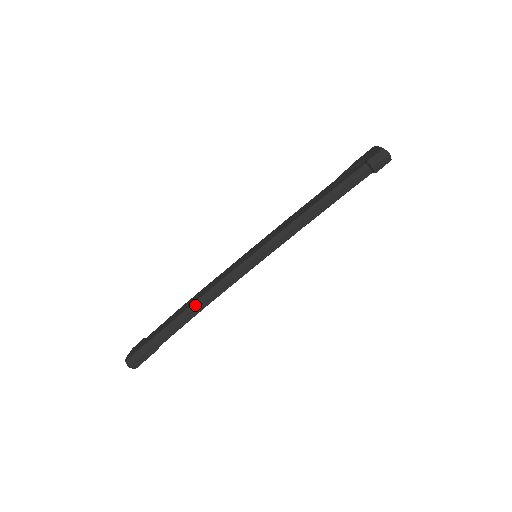
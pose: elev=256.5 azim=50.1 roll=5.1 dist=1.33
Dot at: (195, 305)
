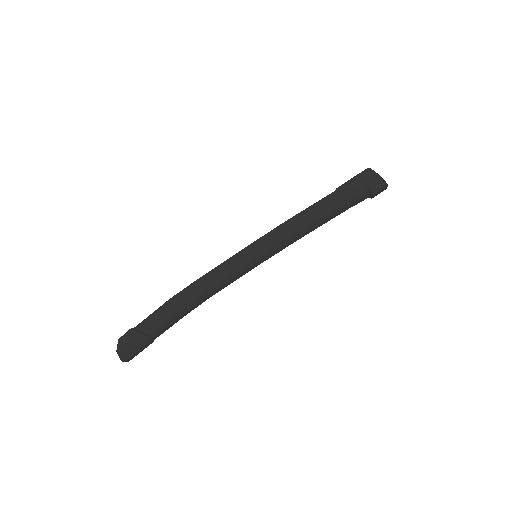
Dot at: (196, 302)
